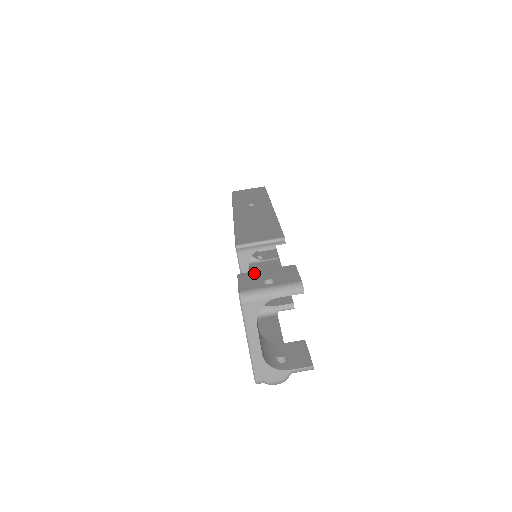
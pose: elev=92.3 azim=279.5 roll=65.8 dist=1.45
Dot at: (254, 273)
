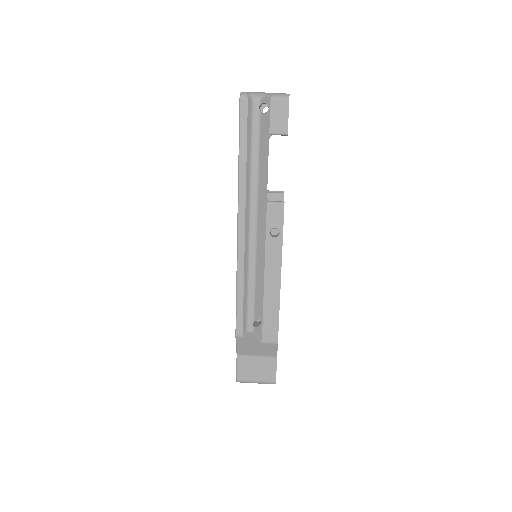
Dot at: occluded
